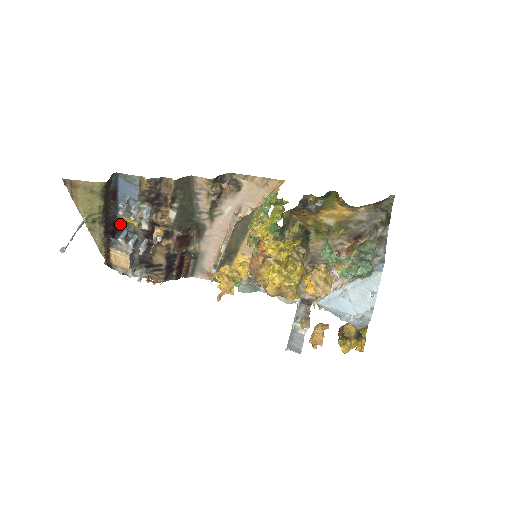
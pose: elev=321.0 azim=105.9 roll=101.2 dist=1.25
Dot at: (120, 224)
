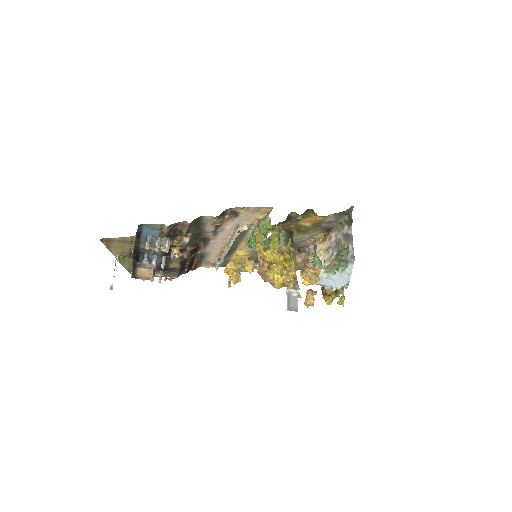
Dot at: (142, 250)
